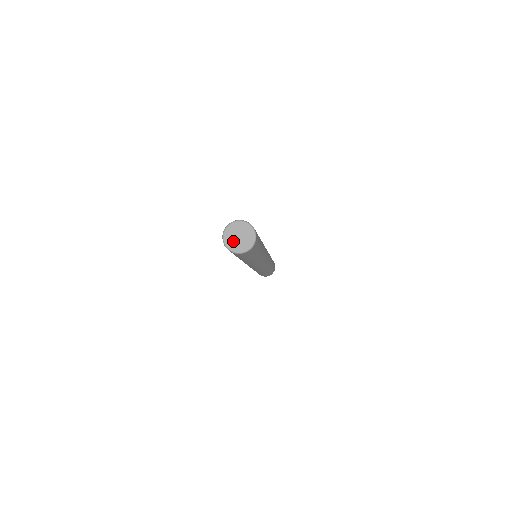
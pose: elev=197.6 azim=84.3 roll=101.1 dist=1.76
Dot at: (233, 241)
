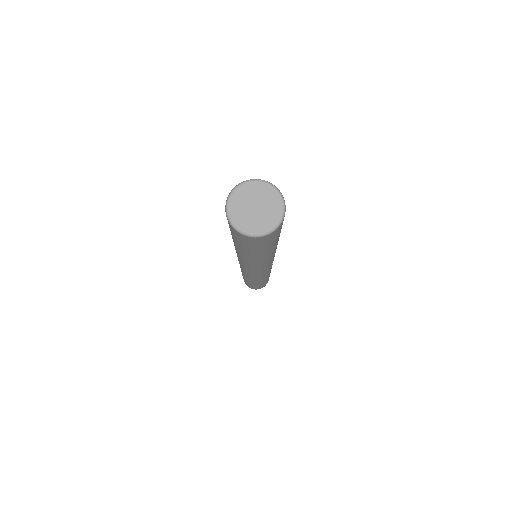
Dot at: (245, 214)
